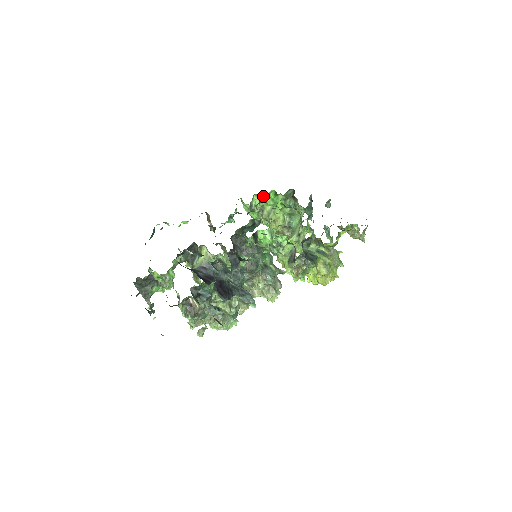
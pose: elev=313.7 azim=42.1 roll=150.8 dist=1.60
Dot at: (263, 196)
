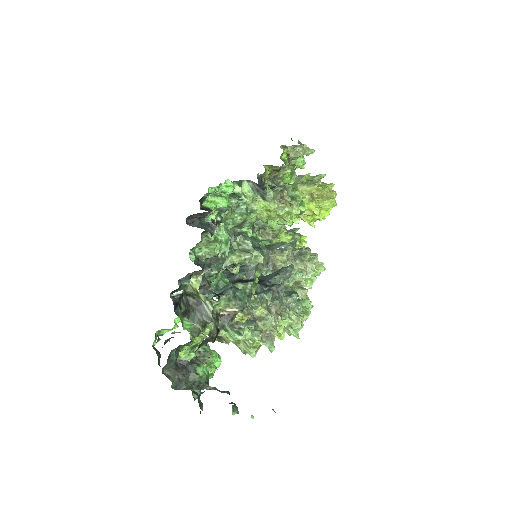
Dot at: occluded
